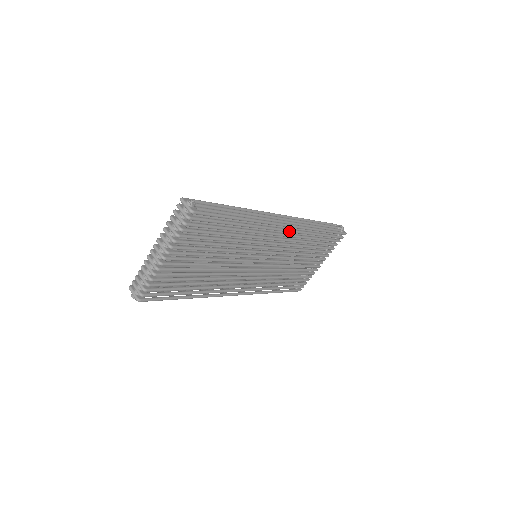
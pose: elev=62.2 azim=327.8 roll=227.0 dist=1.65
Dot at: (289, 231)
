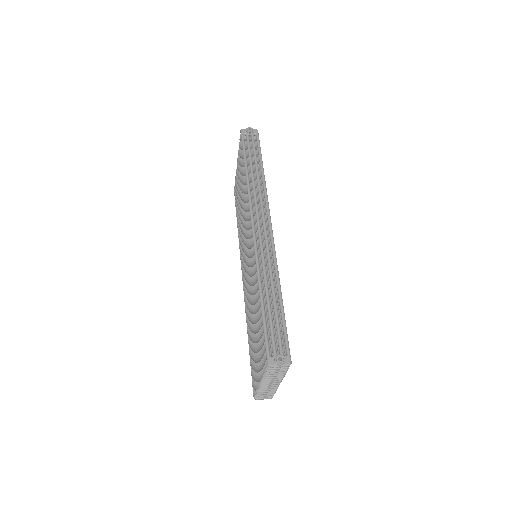
Dot at: occluded
